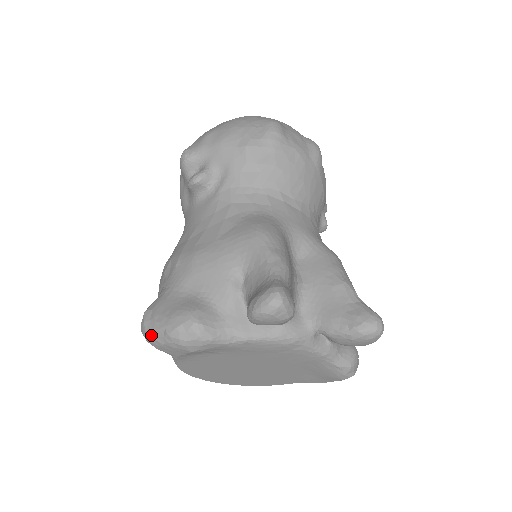
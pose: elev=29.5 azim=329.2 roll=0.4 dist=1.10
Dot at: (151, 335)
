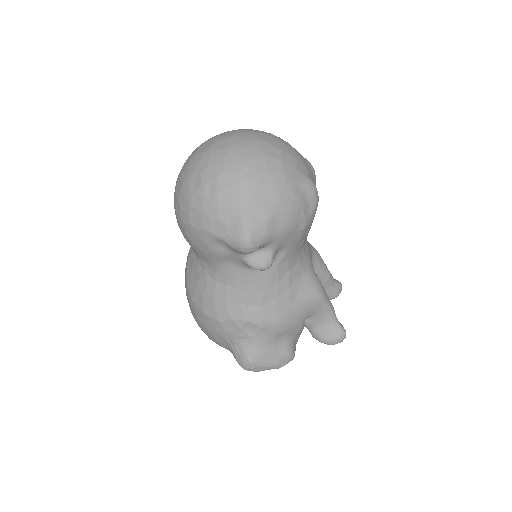
Dot at: (259, 371)
